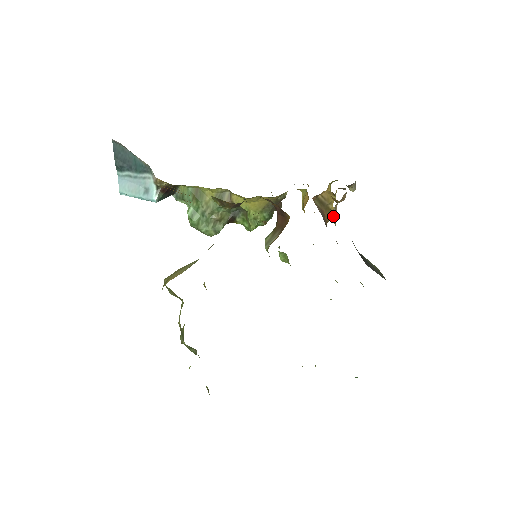
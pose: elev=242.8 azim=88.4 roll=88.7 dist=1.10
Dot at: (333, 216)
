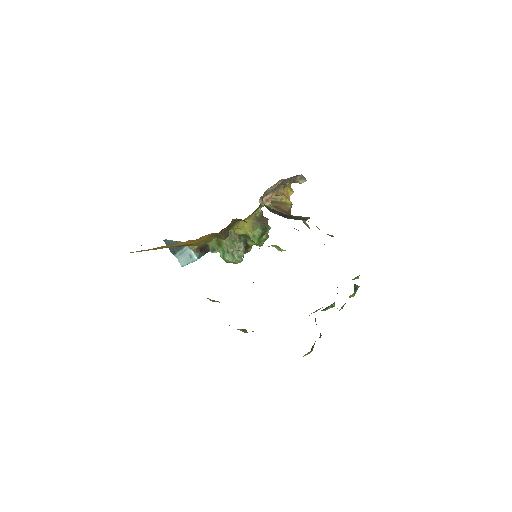
Dot at: (267, 205)
